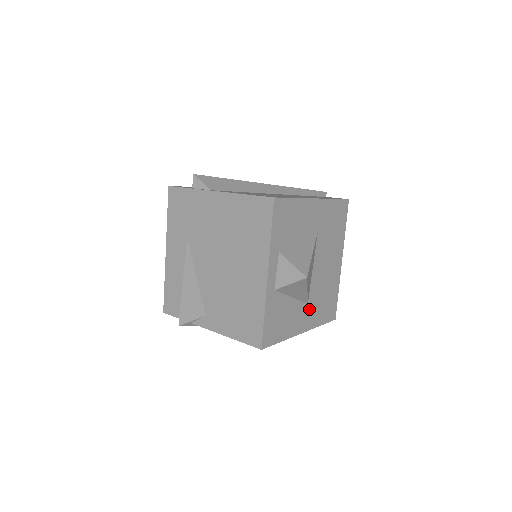
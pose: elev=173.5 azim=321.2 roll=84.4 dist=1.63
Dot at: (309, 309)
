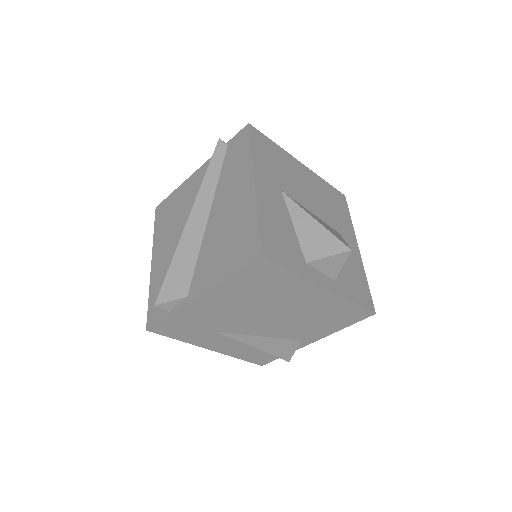
Dot at: (342, 232)
